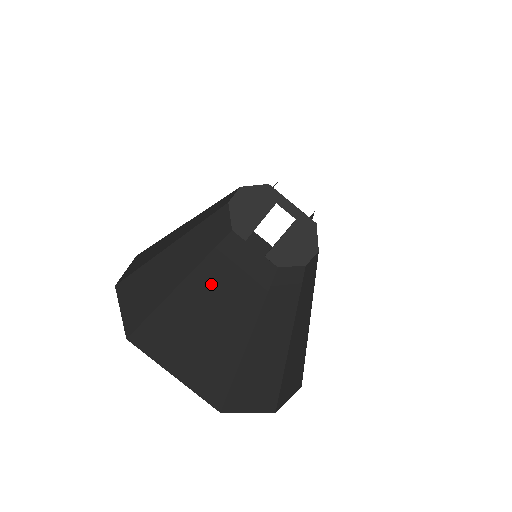
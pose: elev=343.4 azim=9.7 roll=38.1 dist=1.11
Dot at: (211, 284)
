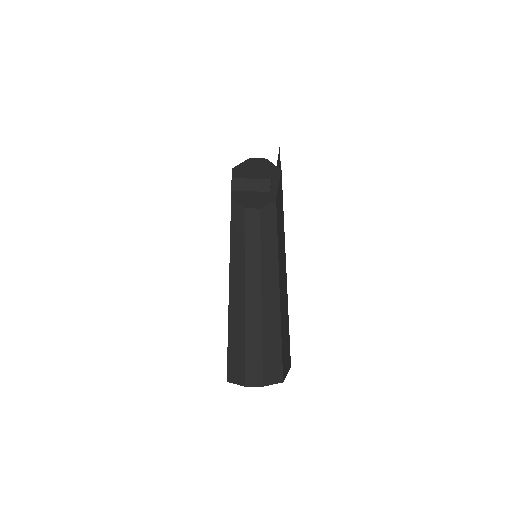
Dot at: occluded
